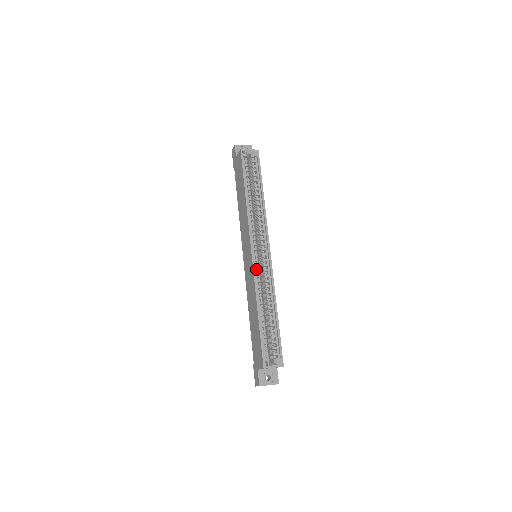
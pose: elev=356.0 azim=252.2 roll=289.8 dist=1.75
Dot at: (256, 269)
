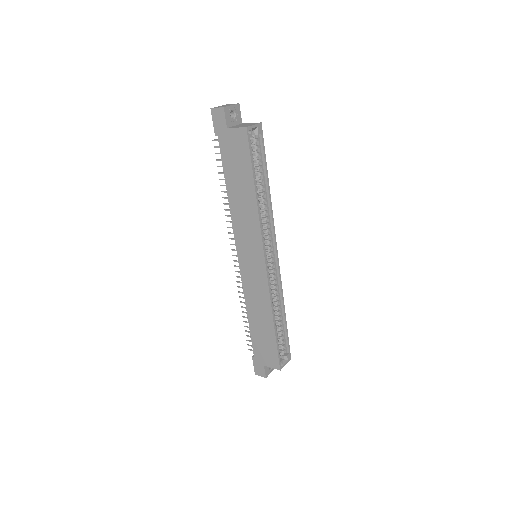
Dot at: (268, 279)
